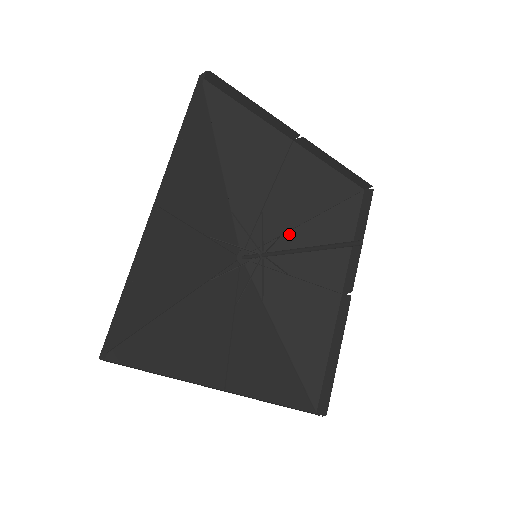
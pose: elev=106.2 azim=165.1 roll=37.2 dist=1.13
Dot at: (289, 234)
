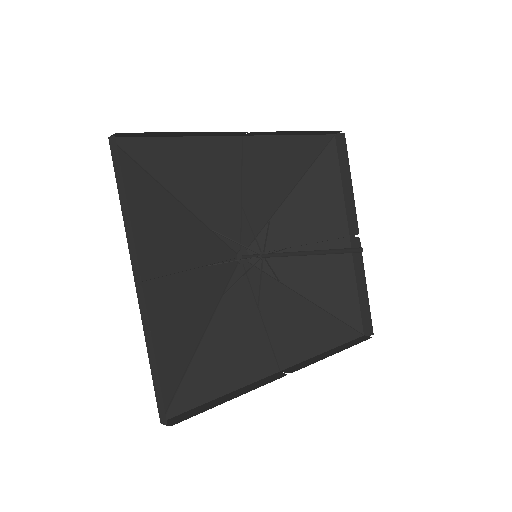
Dot at: (286, 289)
